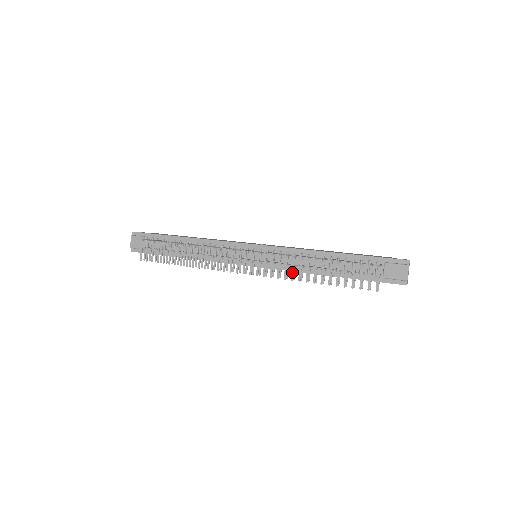
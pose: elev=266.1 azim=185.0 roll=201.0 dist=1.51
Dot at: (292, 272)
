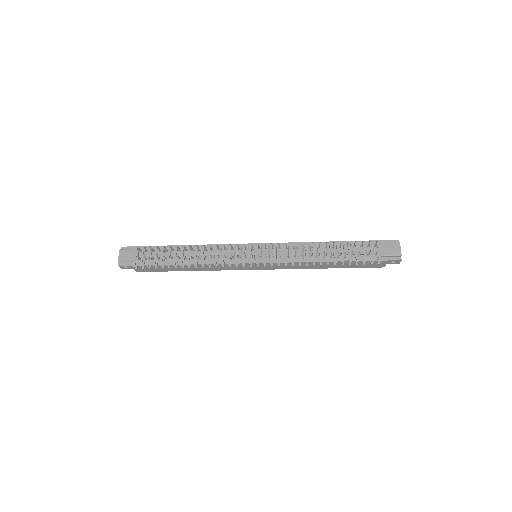
Dot at: (299, 256)
